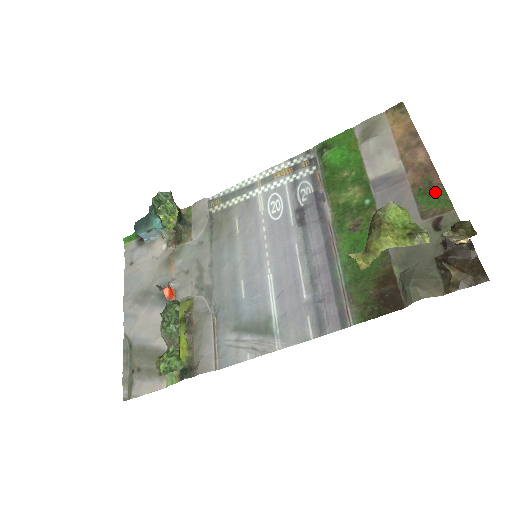
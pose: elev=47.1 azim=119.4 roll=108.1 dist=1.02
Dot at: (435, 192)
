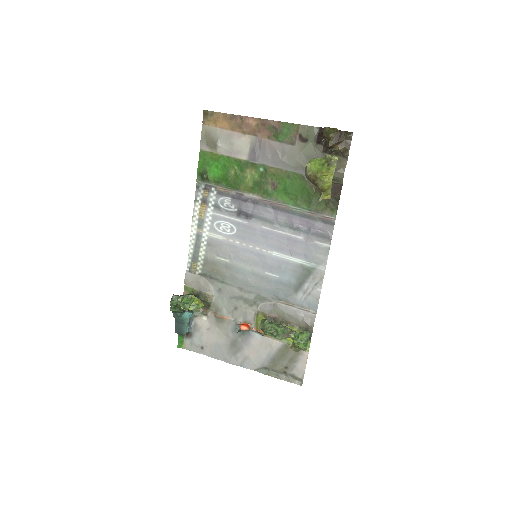
Dot at: (281, 128)
